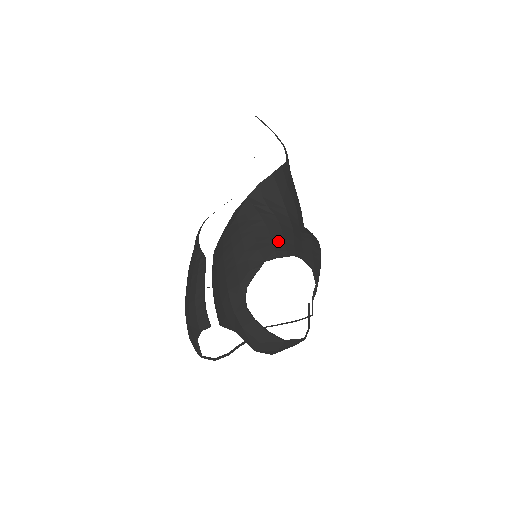
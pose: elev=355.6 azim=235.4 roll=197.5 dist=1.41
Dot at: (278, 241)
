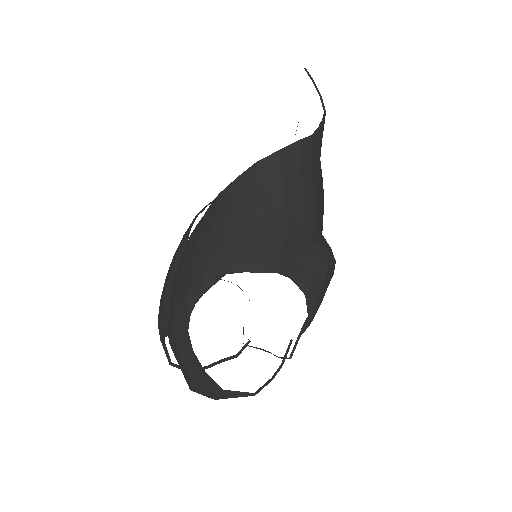
Dot at: (255, 248)
